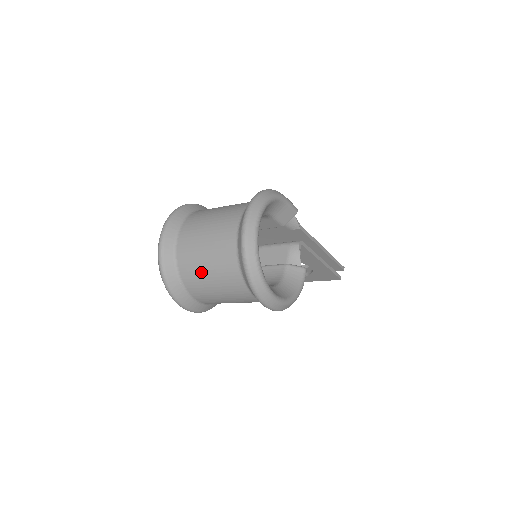
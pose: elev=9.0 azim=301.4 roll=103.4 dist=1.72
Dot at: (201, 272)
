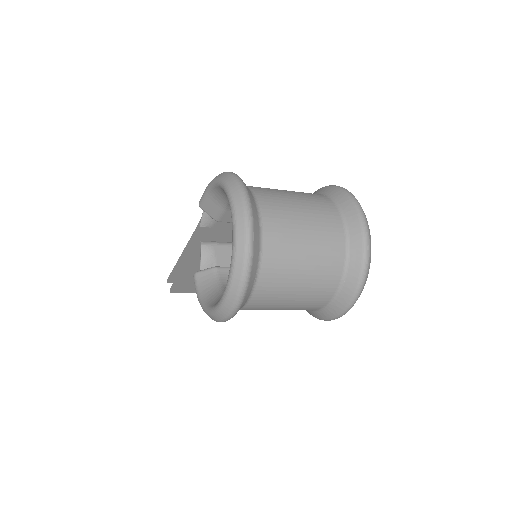
Dot at: (294, 266)
